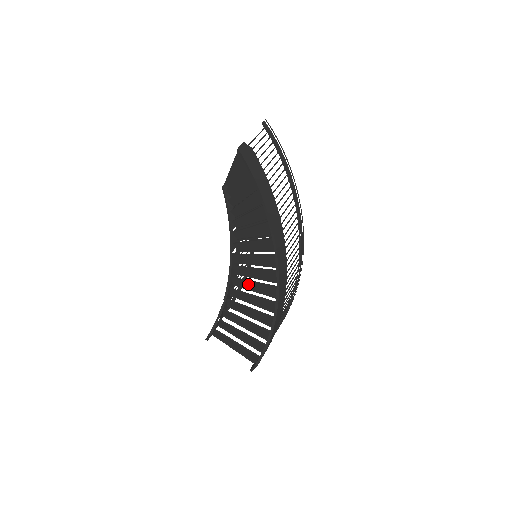
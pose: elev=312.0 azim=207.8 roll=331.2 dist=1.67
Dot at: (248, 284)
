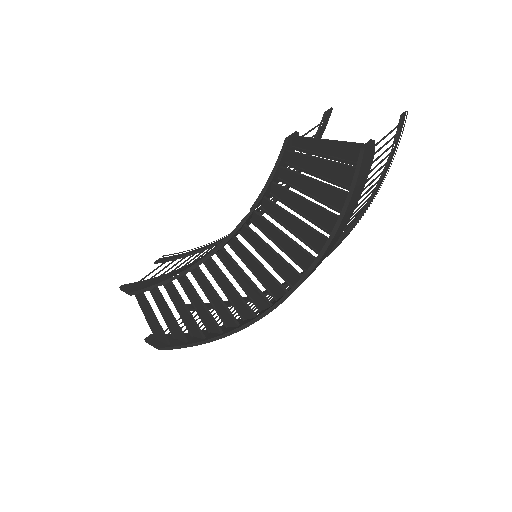
Dot at: (223, 281)
